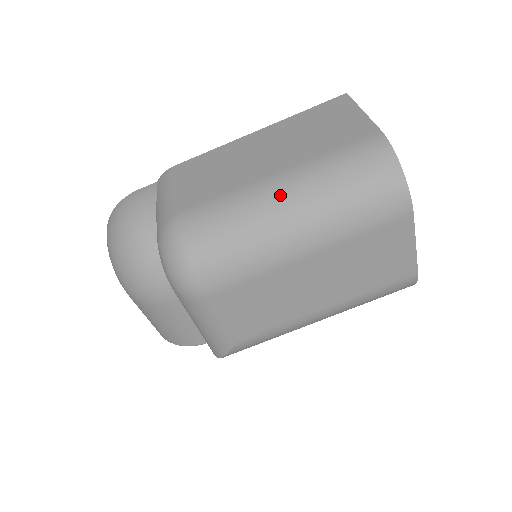
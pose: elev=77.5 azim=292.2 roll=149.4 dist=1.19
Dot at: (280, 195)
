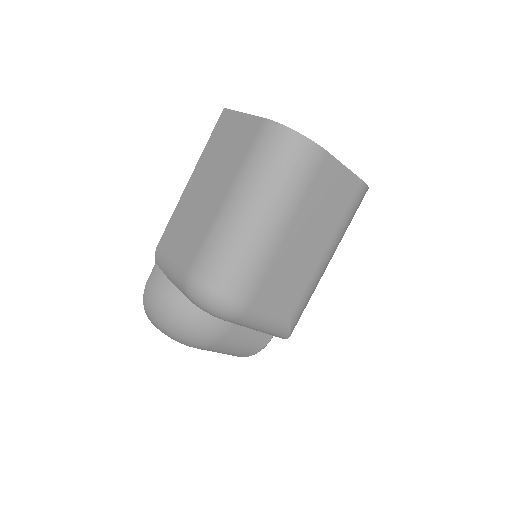
Dot at: (238, 209)
